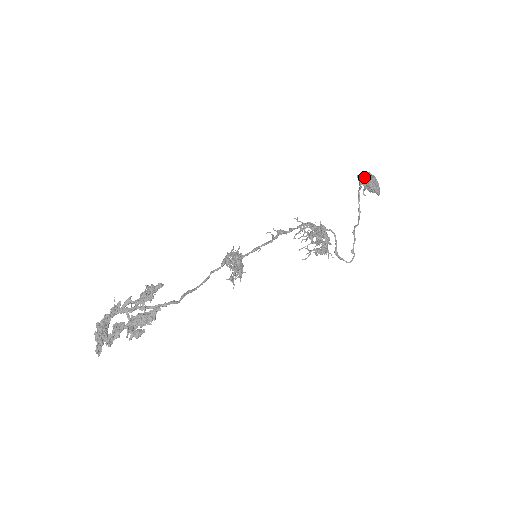
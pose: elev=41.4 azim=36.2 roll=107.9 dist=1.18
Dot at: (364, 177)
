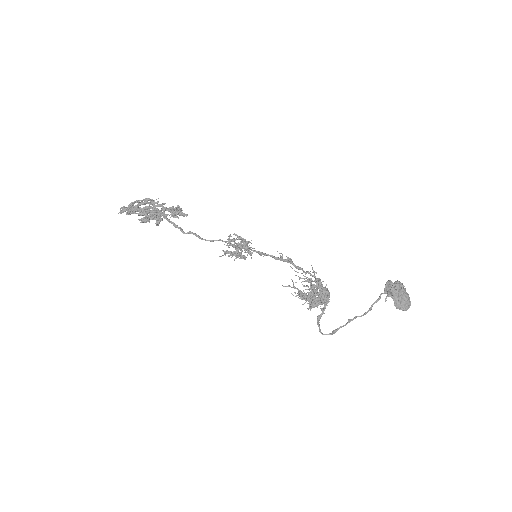
Dot at: occluded
